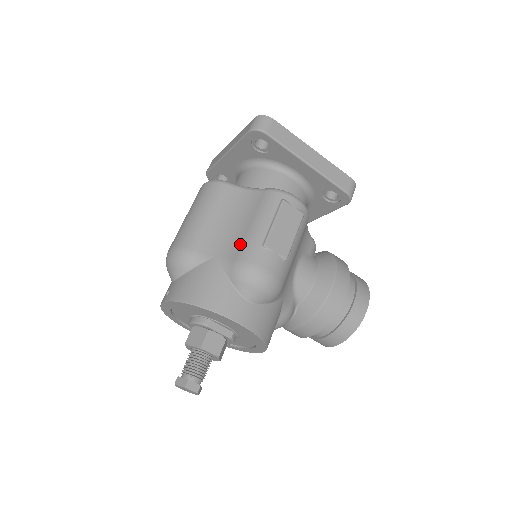
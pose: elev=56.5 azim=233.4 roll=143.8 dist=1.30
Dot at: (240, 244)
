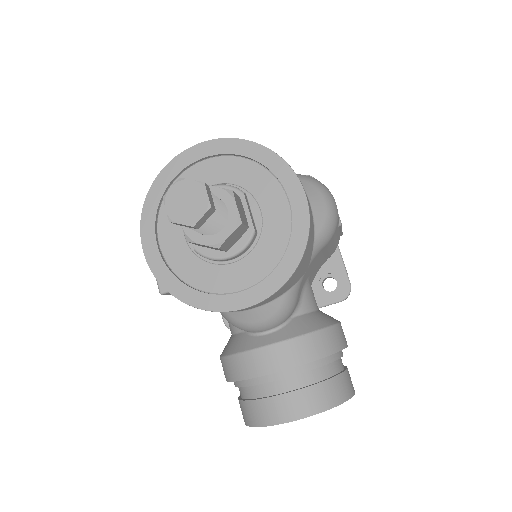
Dot at: occluded
